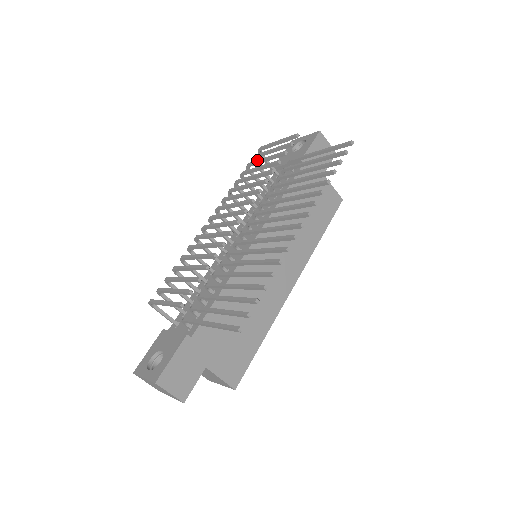
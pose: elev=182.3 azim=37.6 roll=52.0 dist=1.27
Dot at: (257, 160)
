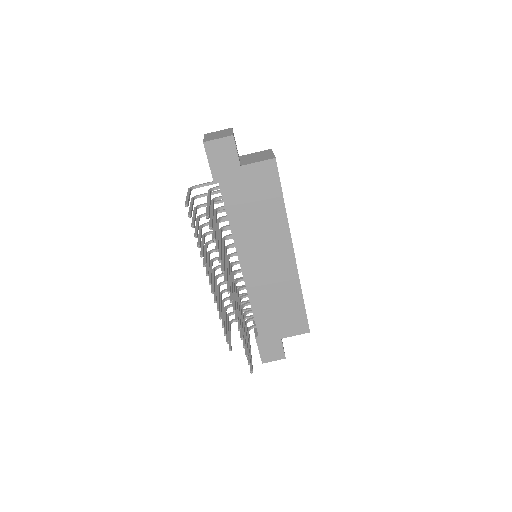
Dot at: (193, 213)
